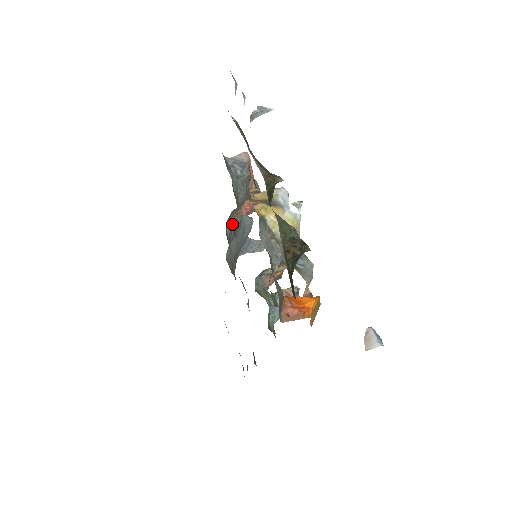
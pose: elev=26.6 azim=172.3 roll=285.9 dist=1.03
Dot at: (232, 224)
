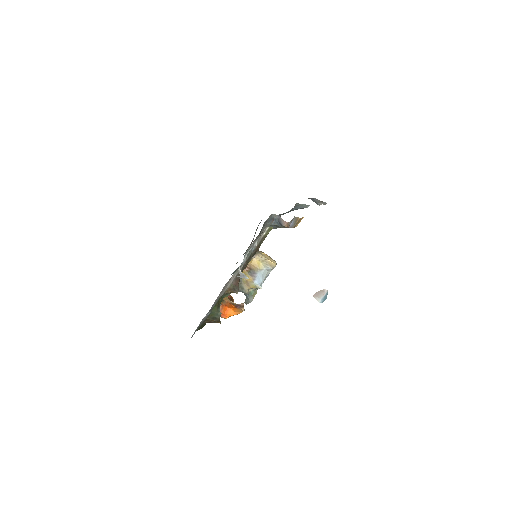
Dot at: occluded
